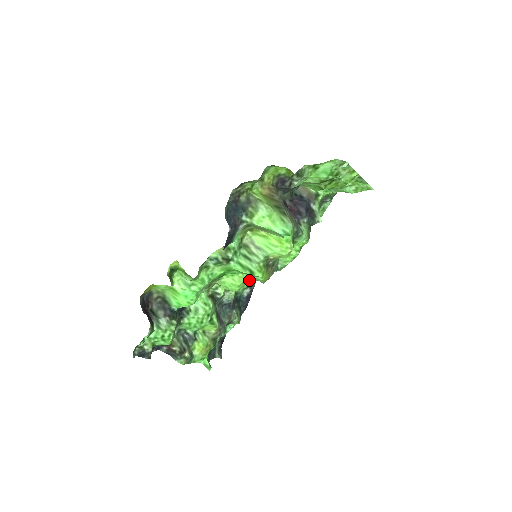
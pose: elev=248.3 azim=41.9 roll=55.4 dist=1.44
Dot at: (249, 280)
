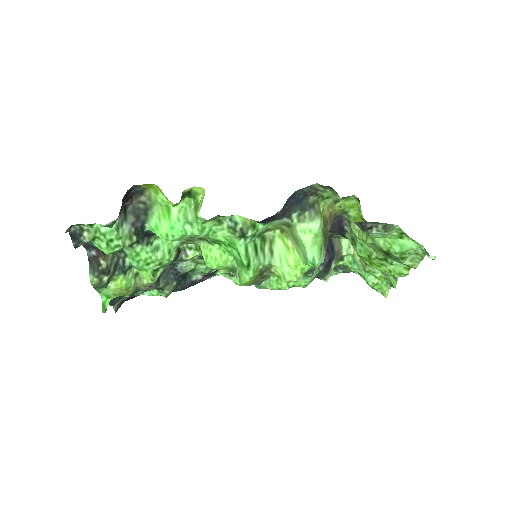
Dot at: (221, 270)
